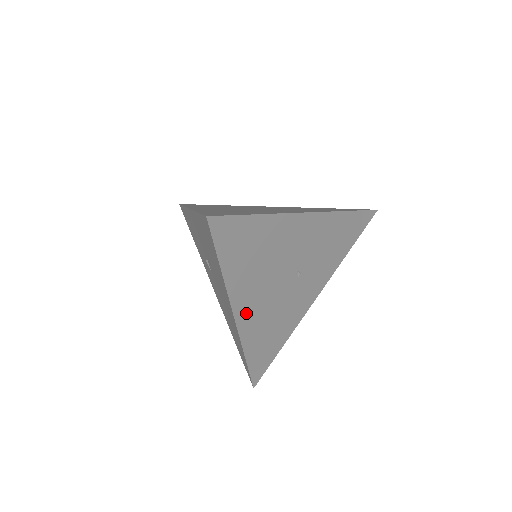
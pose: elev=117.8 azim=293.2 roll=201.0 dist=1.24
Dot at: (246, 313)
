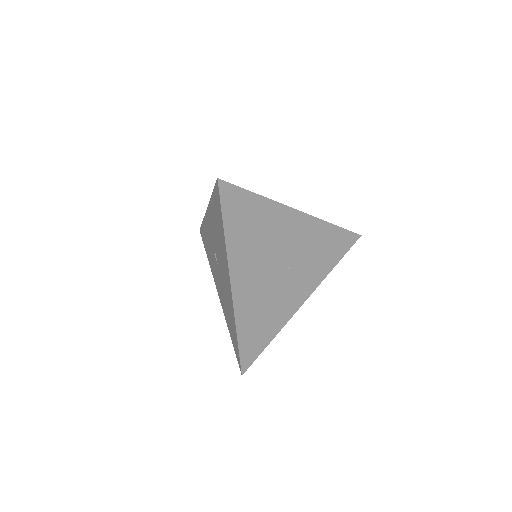
Dot at: (241, 285)
